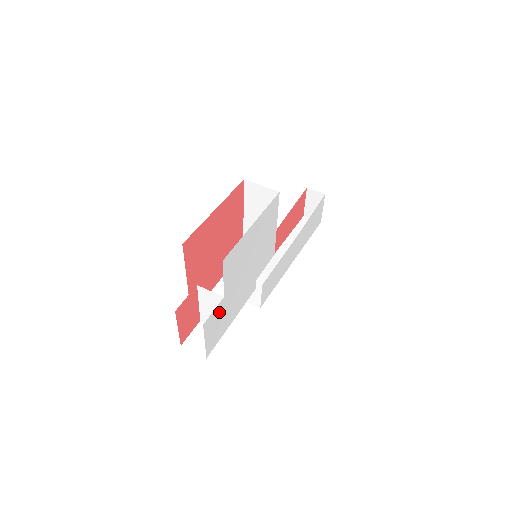
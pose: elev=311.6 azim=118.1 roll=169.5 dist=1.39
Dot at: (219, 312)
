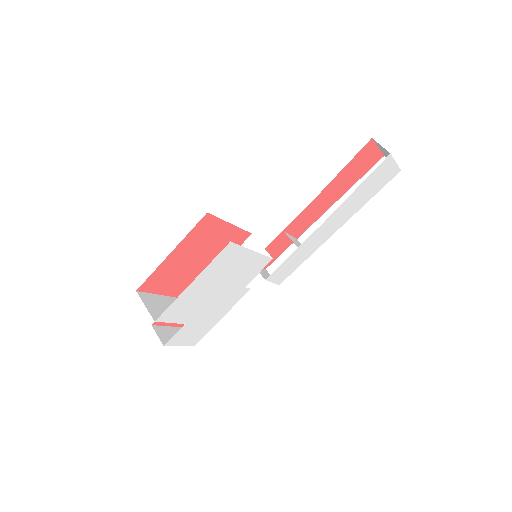
Dot at: (187, 330)
